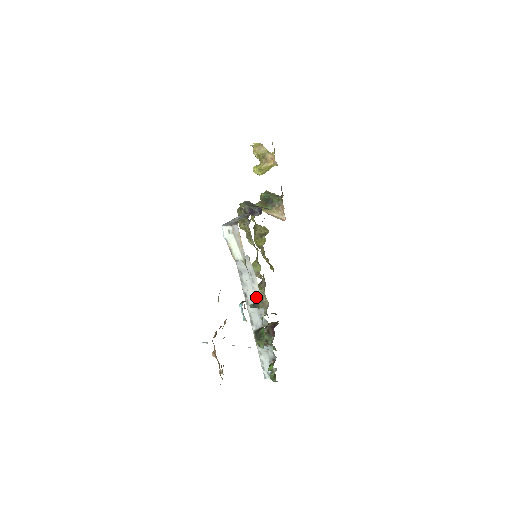
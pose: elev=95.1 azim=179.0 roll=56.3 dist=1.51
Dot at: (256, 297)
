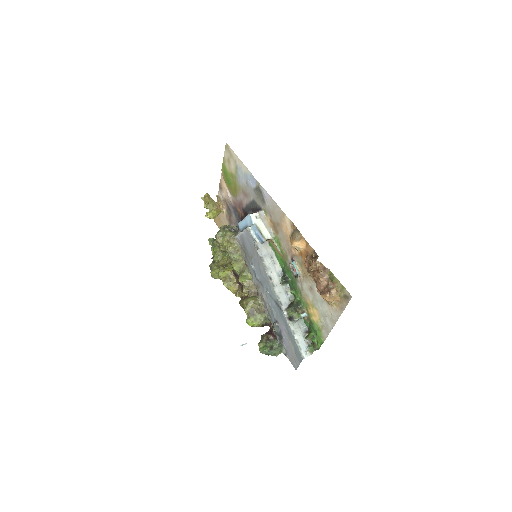
Dot at: (280, 276)
